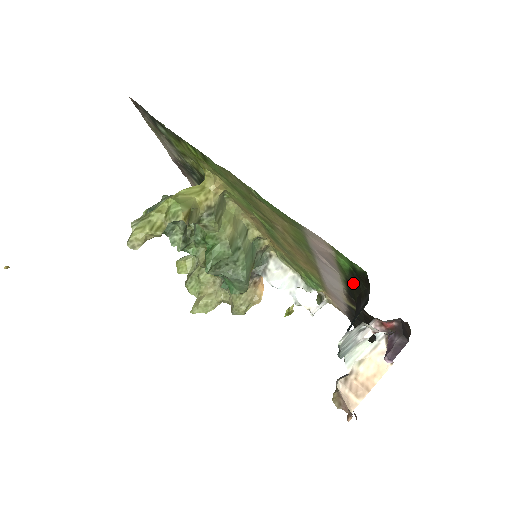
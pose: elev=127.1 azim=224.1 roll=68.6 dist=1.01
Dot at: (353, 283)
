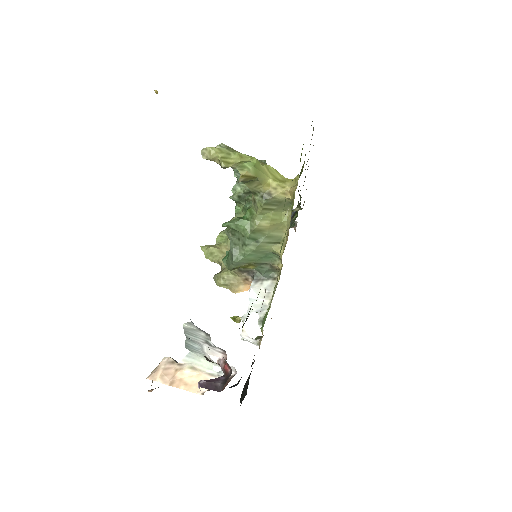
Dot at: occluded
